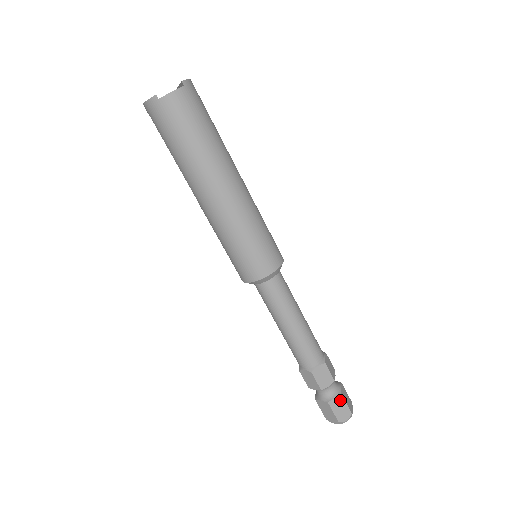
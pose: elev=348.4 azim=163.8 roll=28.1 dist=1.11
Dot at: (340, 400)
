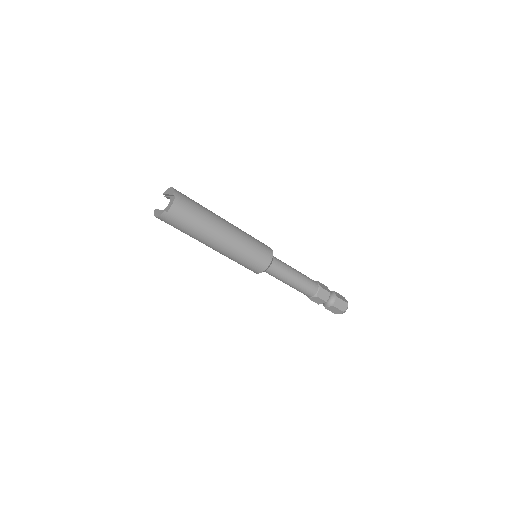
Dot at: (338, 300)
